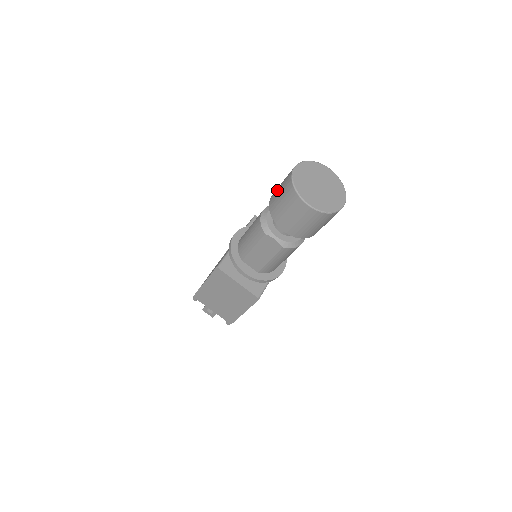
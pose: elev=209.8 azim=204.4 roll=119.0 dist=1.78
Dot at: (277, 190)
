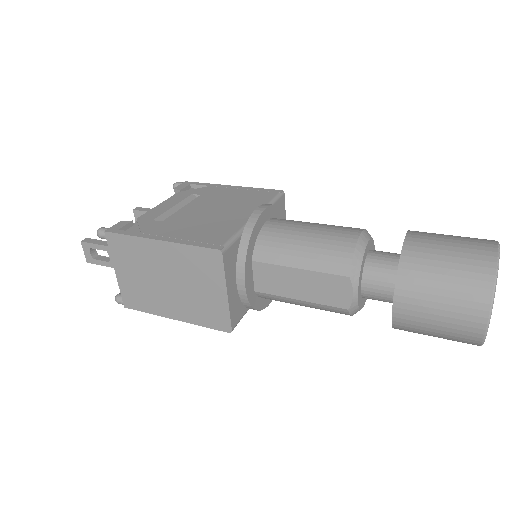
Dot at: (437, 246)
